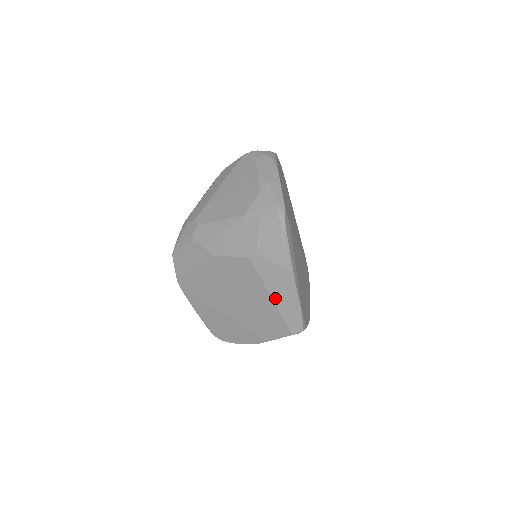
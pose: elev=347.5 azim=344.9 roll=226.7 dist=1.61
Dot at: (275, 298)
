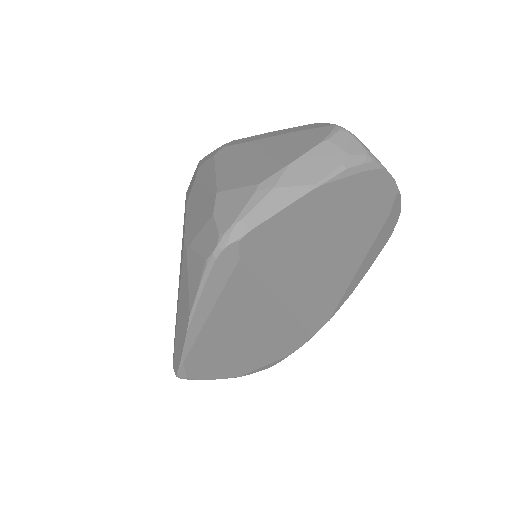
Dot at: (179, 315)
